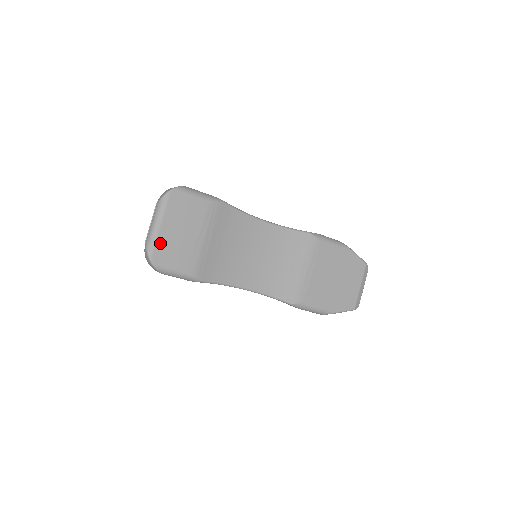
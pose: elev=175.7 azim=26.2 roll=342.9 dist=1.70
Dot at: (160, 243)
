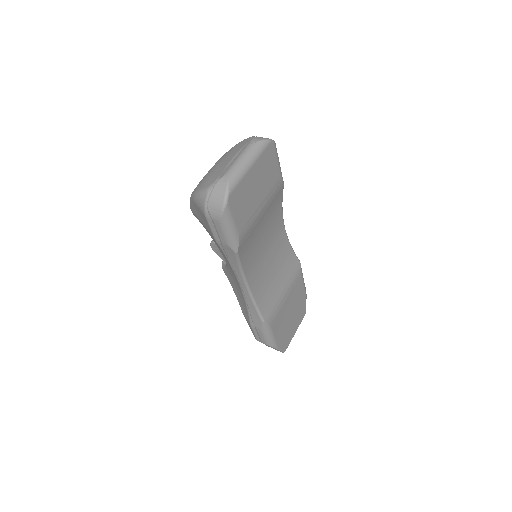
Dot at: (241, 185)
